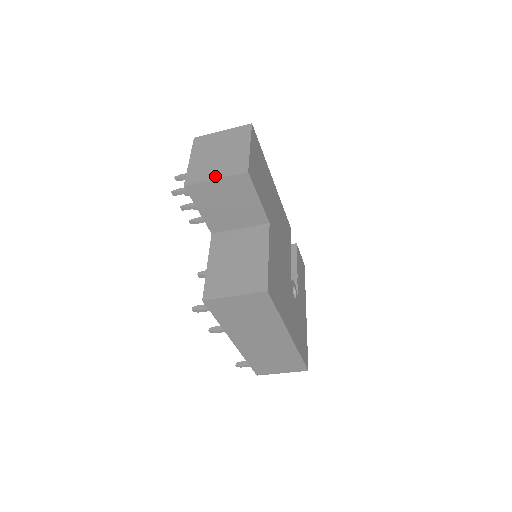
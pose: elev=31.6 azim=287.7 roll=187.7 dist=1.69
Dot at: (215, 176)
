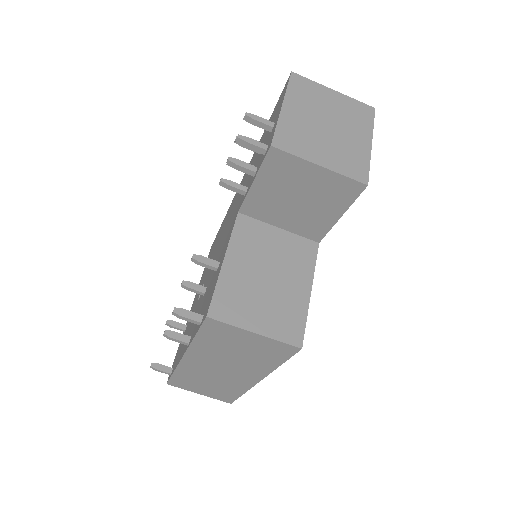
Dot at: (321, 160)
